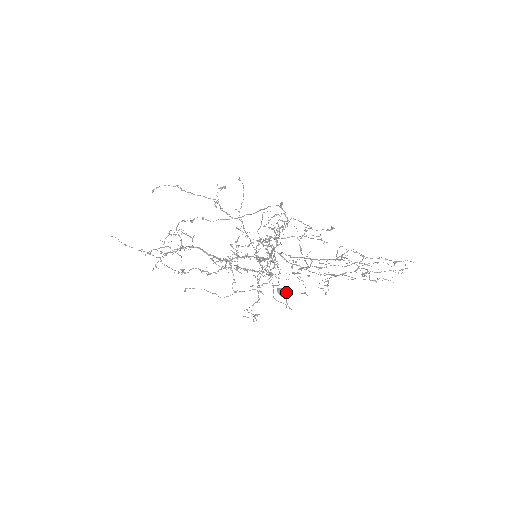
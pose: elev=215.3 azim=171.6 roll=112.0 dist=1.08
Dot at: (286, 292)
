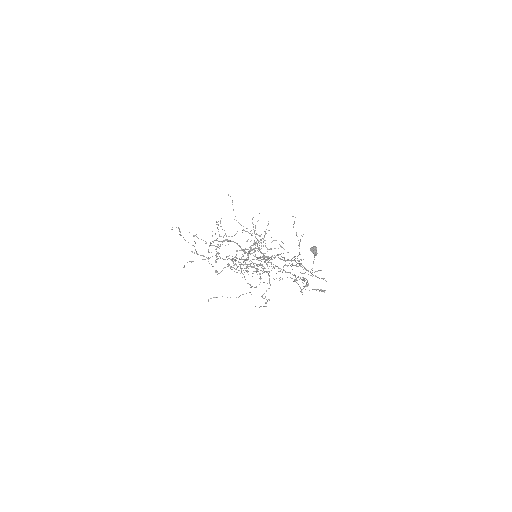
Dot at: (316, 251)
